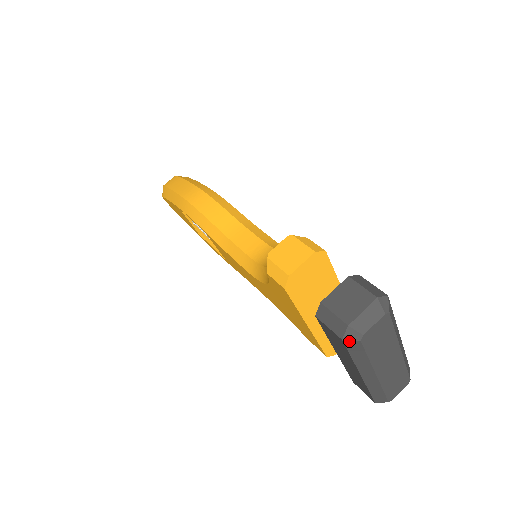
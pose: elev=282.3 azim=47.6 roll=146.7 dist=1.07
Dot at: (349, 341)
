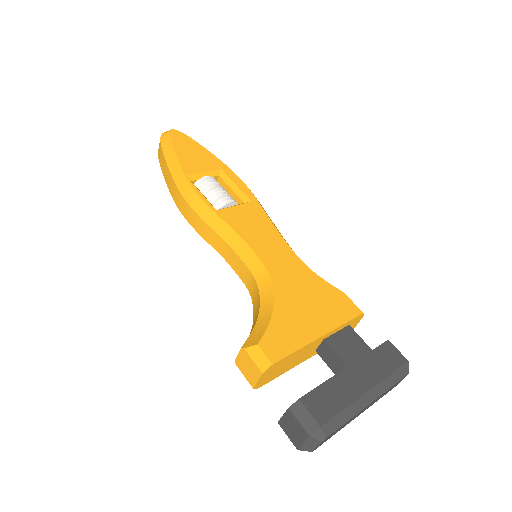
Dot at: occluded
